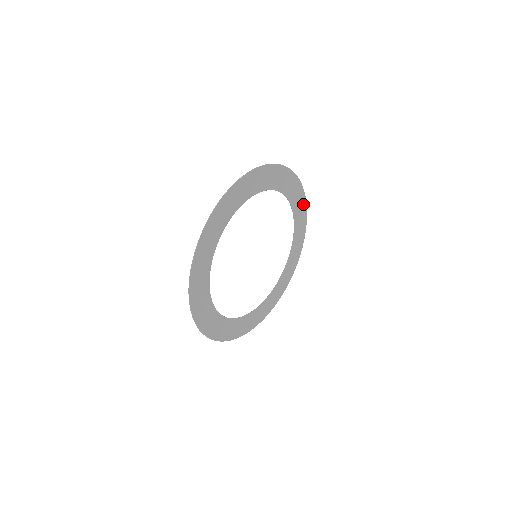
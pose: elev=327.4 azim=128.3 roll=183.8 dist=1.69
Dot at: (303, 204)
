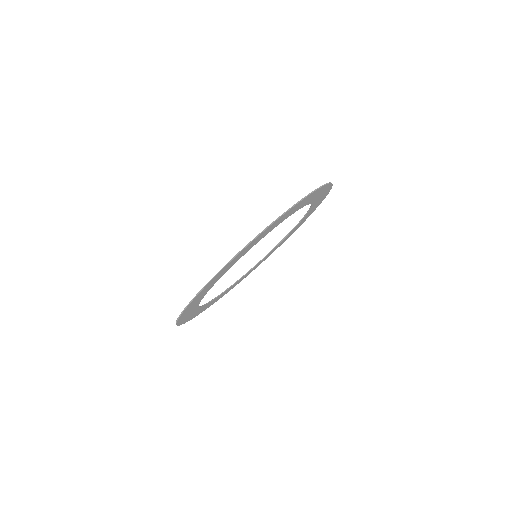
Dot at: (323, 188)
